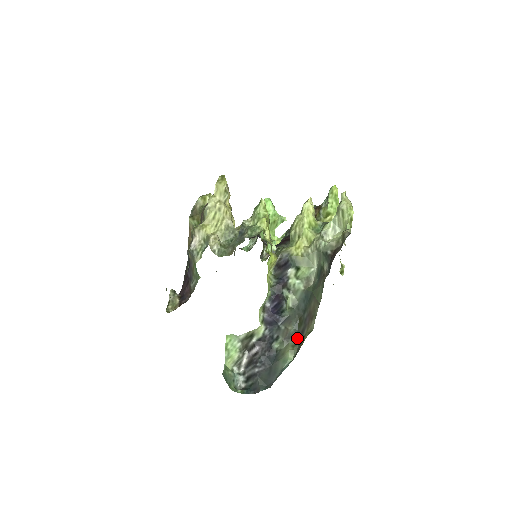
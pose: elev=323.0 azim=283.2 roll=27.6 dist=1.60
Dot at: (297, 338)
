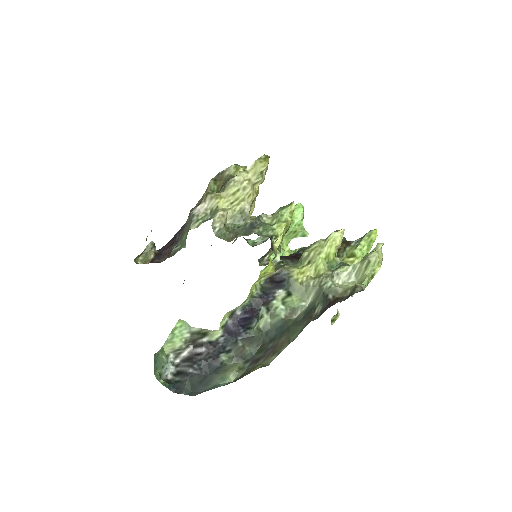
Dot at: (249, 363)
